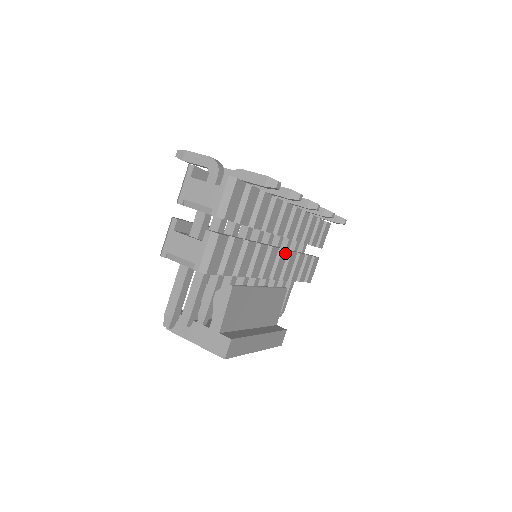
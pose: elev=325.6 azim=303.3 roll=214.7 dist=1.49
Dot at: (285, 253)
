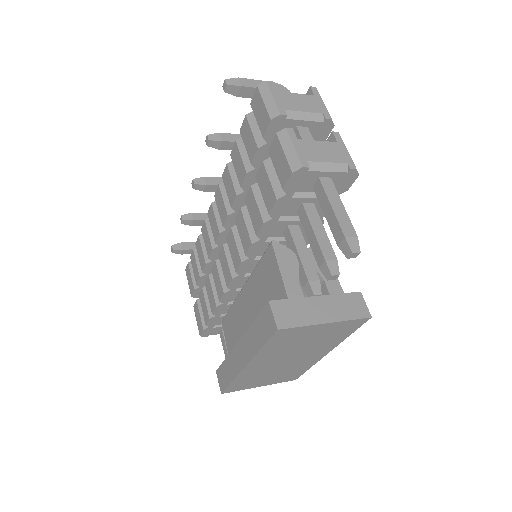
Dot at: occluded
